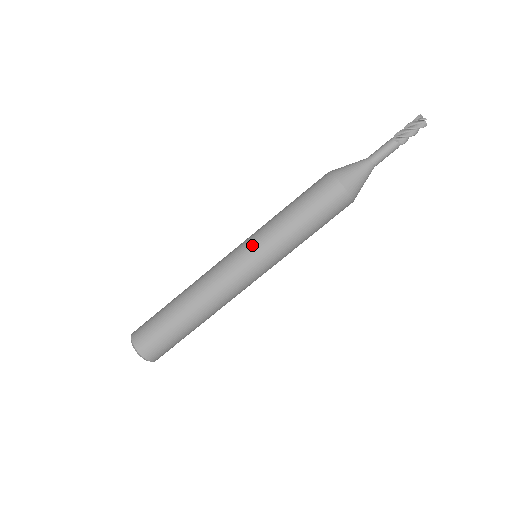
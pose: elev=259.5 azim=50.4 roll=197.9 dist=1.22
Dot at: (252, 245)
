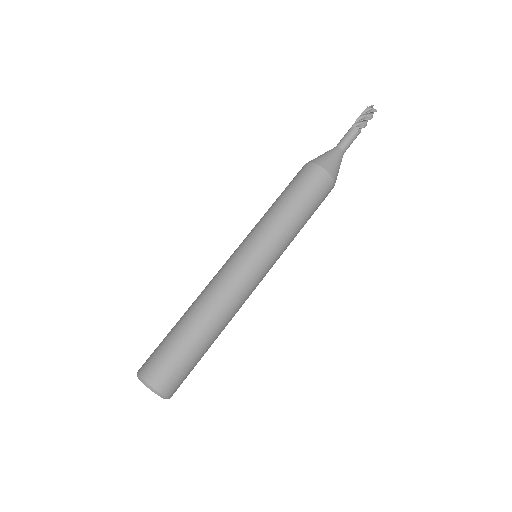
Dot at: (245, 239)
